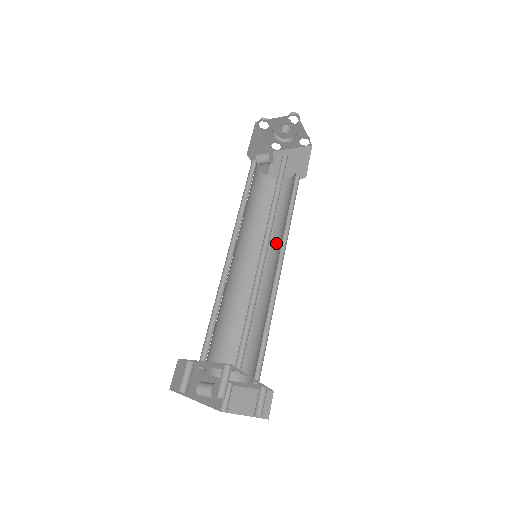
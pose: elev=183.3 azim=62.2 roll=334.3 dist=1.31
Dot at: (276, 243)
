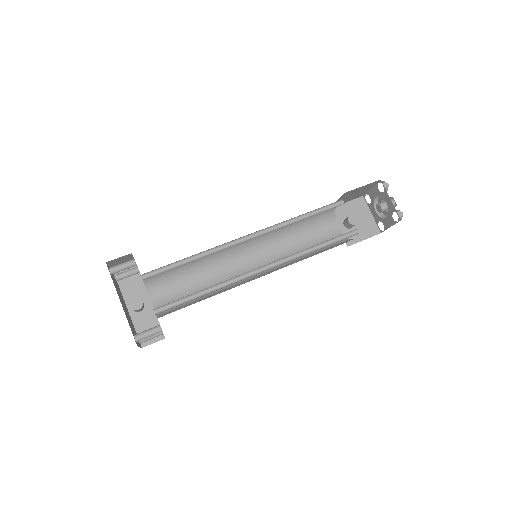
Dot at: occluded
